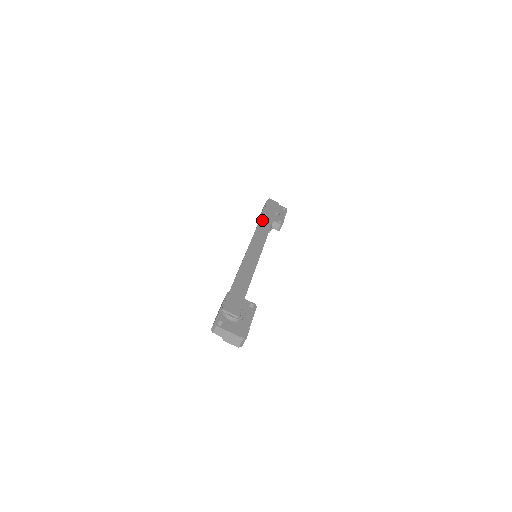
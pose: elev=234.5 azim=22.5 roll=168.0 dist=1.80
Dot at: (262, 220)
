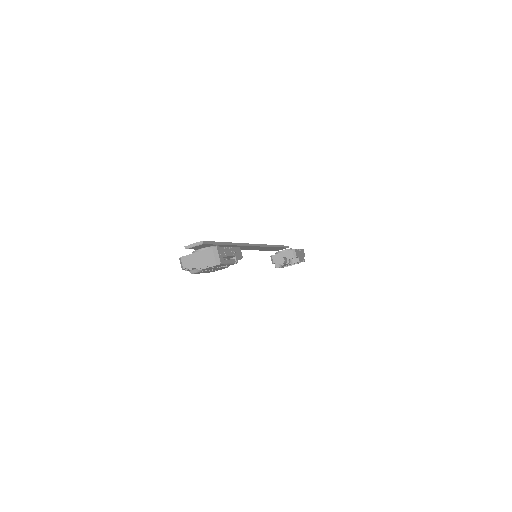
Dot at: occluded
